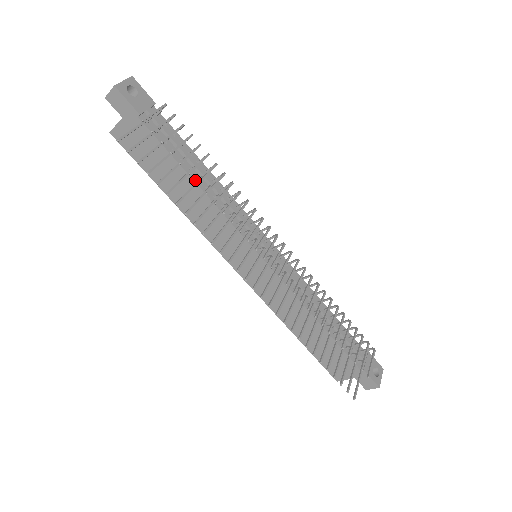
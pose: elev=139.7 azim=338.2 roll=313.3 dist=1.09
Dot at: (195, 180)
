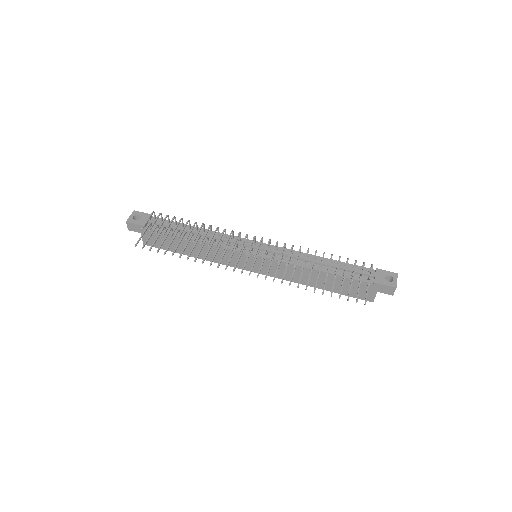
Dot at: (191, 238)
